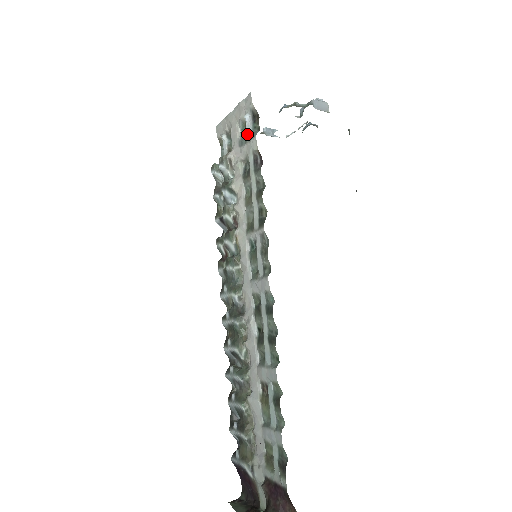
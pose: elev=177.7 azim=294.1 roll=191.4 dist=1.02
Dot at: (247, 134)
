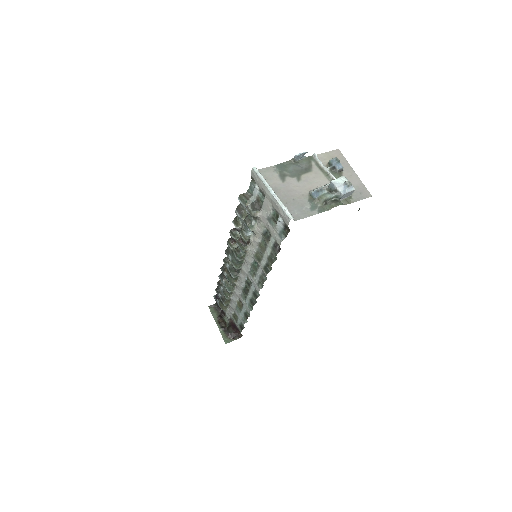
Dot at: (276, 226)
